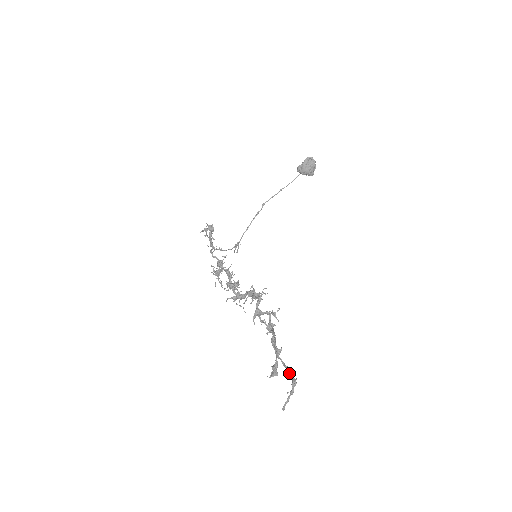
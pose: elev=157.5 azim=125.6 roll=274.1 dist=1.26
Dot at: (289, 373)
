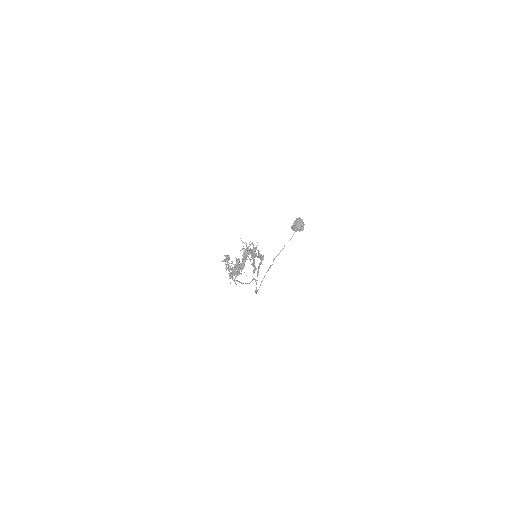
Dot at: (259, 254)
